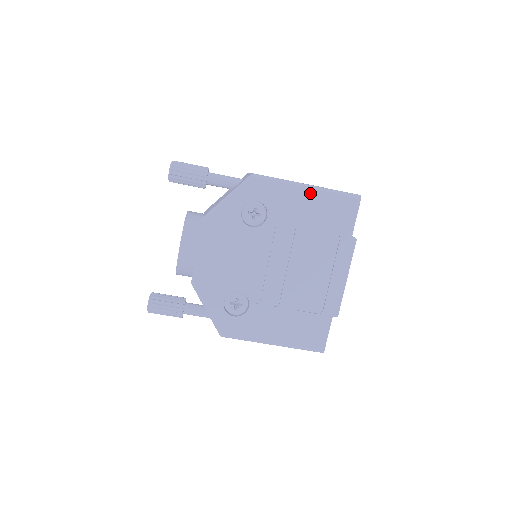
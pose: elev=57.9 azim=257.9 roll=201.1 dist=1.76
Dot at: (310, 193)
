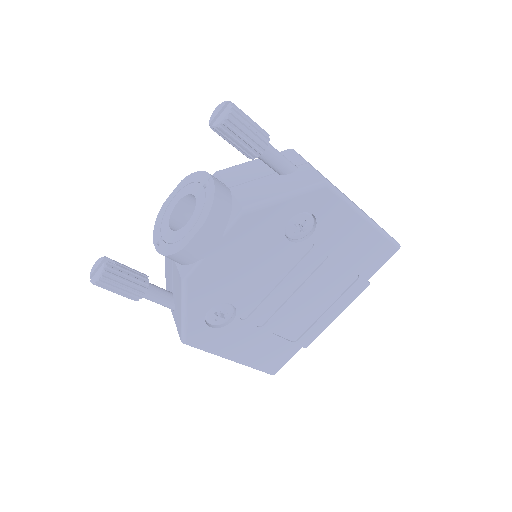
Dot at: (365, 227)
